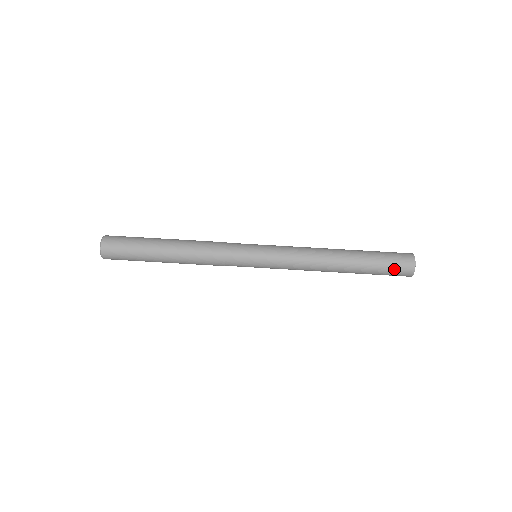
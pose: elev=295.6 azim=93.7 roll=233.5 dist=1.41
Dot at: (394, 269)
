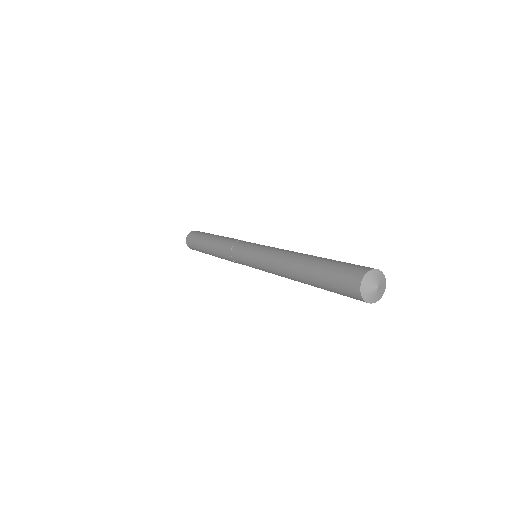
Dot at: (340, 286)
